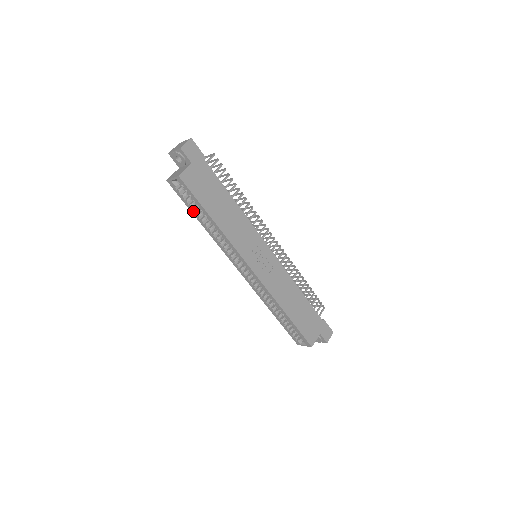
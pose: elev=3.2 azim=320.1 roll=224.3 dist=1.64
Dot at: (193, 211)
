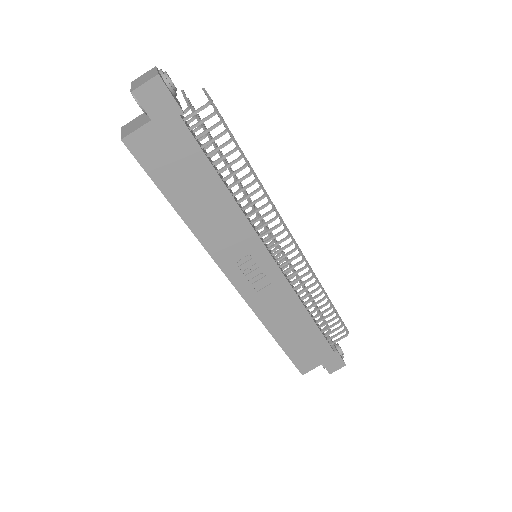
Dot at: occluded
